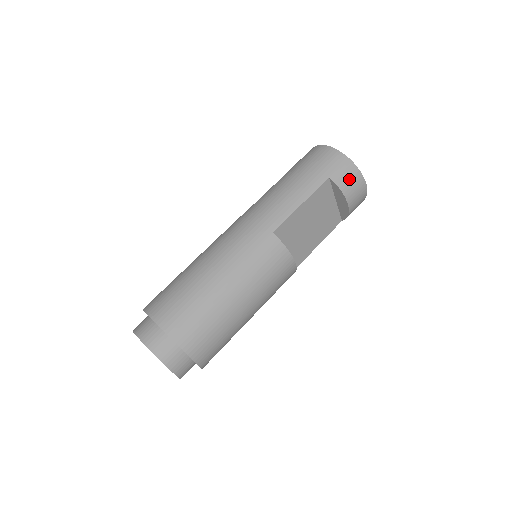
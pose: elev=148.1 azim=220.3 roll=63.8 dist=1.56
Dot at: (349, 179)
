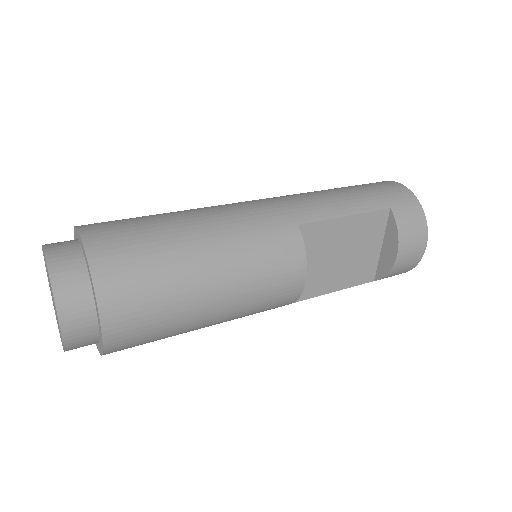
Dot at: (412, 224)
